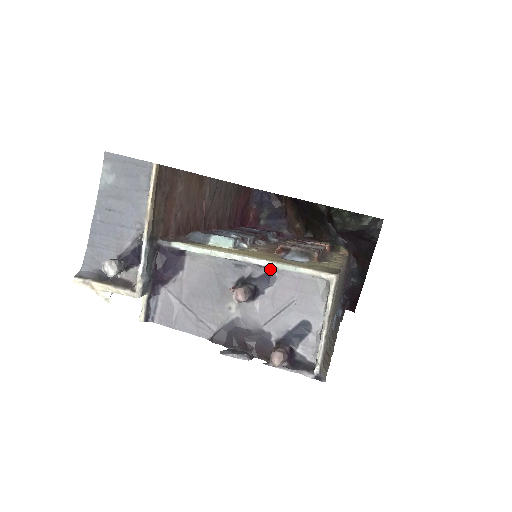
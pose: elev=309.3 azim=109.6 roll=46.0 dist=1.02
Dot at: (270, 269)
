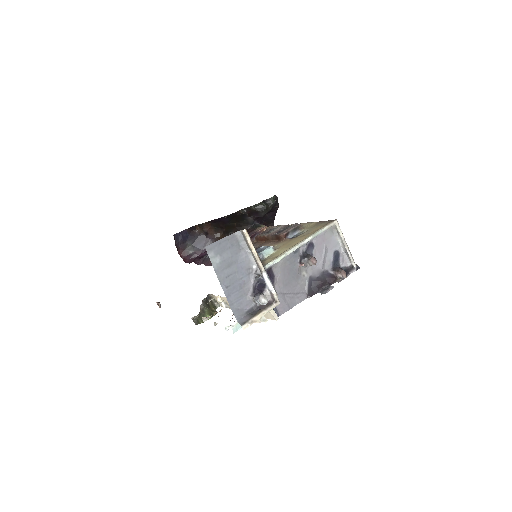
Dot at: (309, 241)
